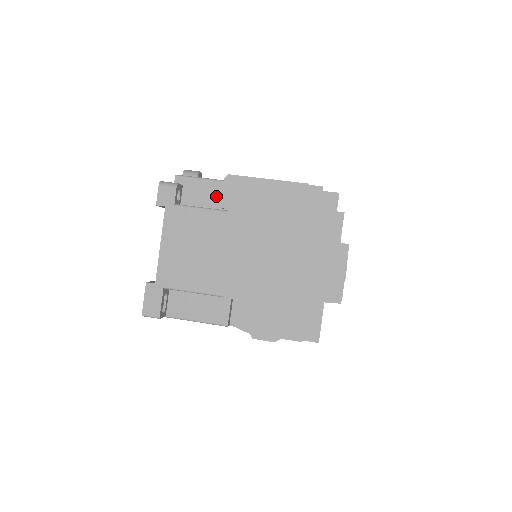
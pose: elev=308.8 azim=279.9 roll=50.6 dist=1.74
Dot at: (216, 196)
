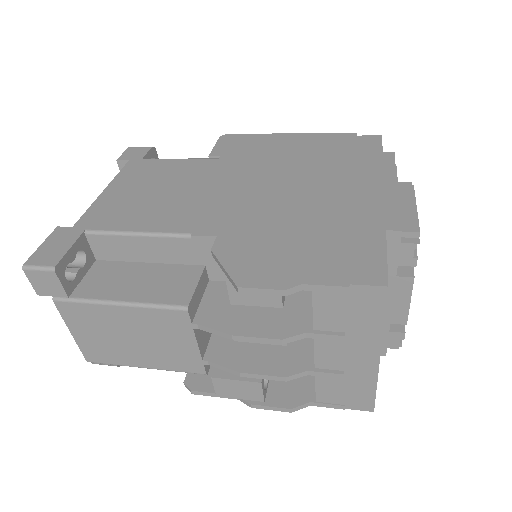
Dot at: occluded
